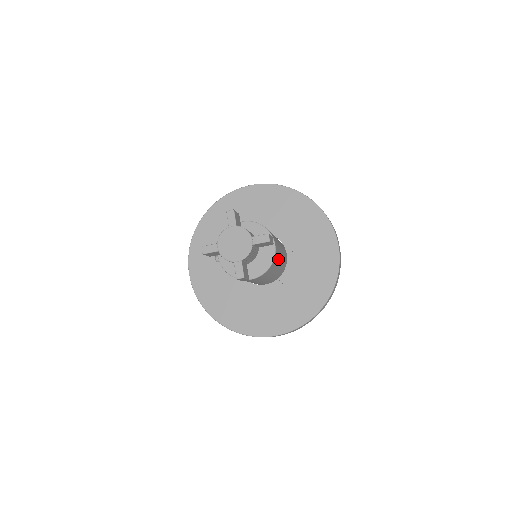
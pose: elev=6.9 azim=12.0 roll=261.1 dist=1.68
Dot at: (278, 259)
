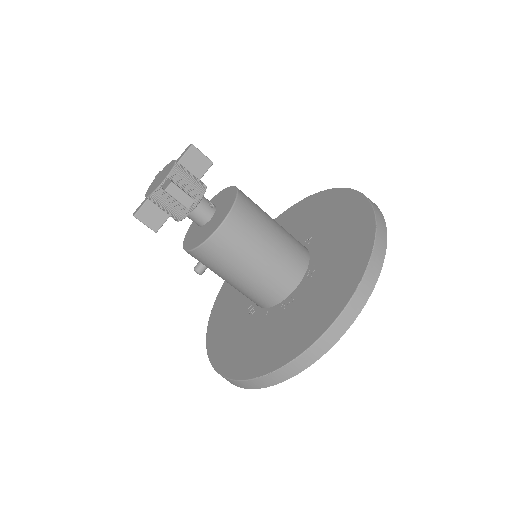
Dot at: (260, 211)
